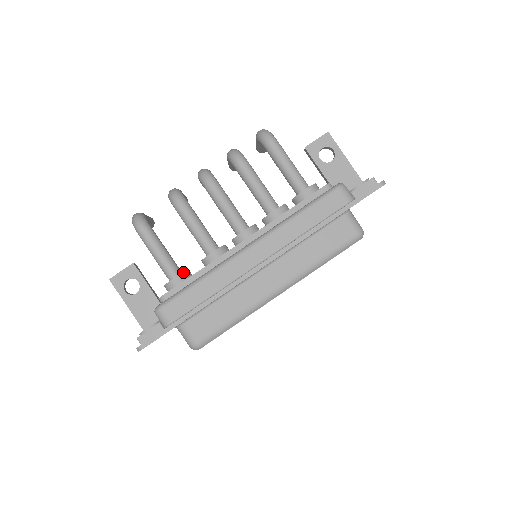
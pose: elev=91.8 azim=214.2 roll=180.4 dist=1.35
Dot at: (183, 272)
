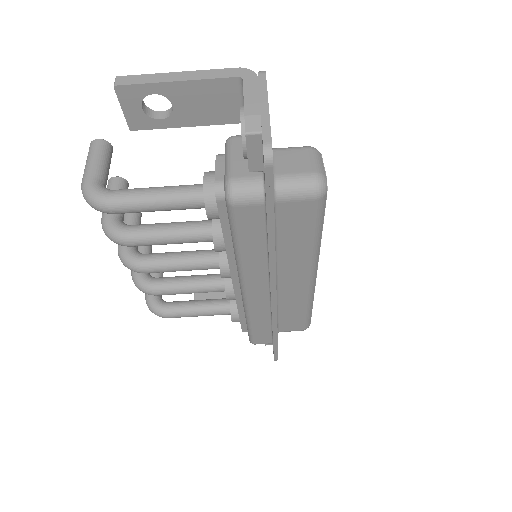
Dot at: (230, 312)
